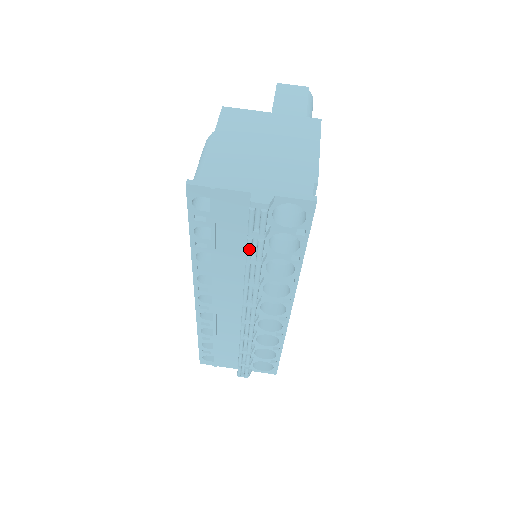
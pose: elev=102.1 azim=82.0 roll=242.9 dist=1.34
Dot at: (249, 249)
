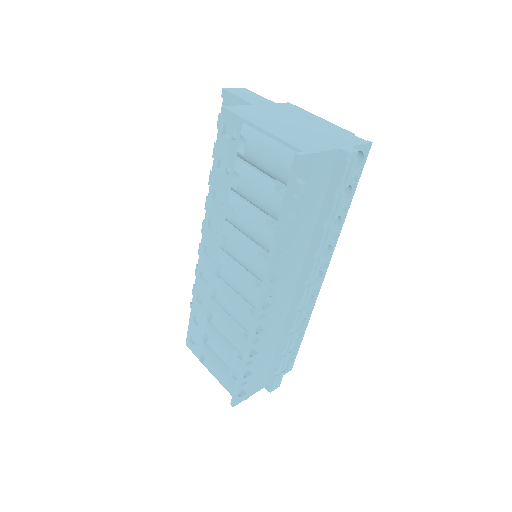
Dot at: occluded
